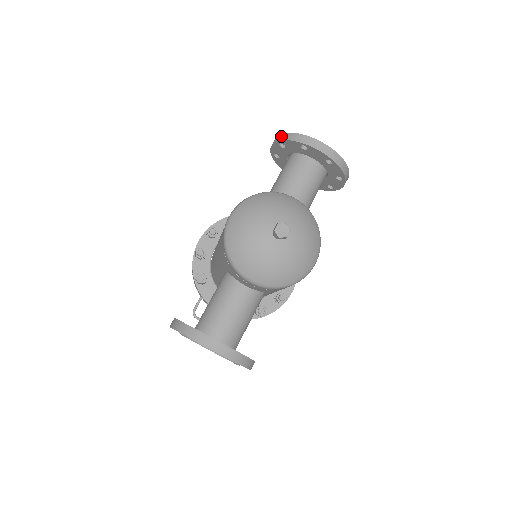
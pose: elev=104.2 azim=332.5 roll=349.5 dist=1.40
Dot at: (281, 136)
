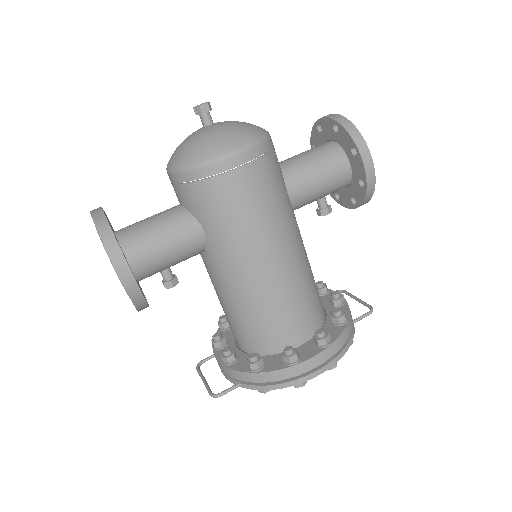
Dot at: occluded
